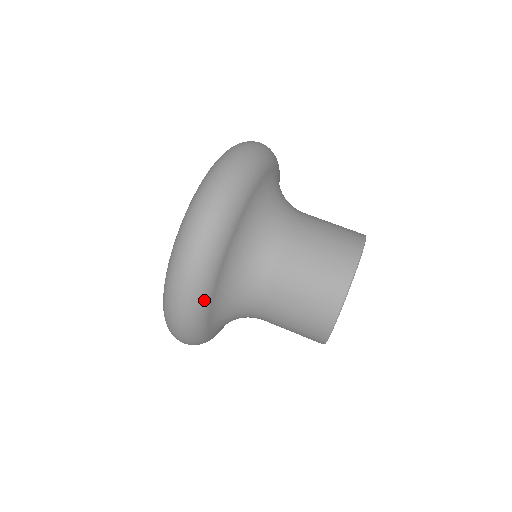
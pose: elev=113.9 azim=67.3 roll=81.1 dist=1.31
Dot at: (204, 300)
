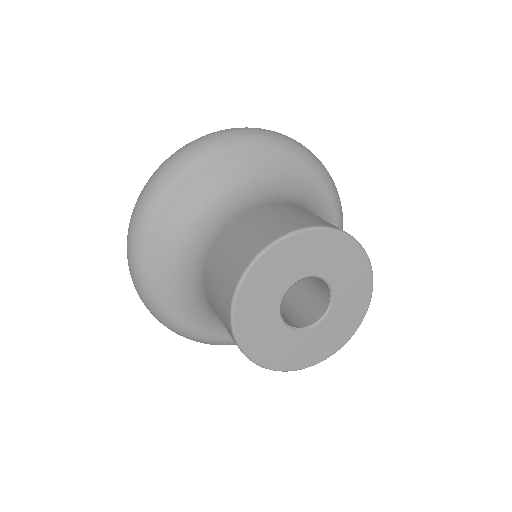
Dot at: (252, 142)
